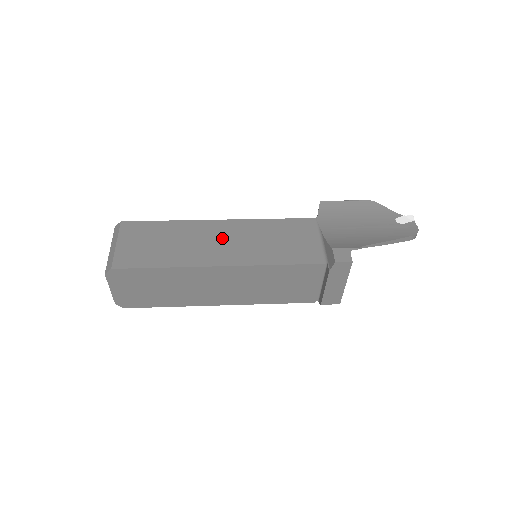
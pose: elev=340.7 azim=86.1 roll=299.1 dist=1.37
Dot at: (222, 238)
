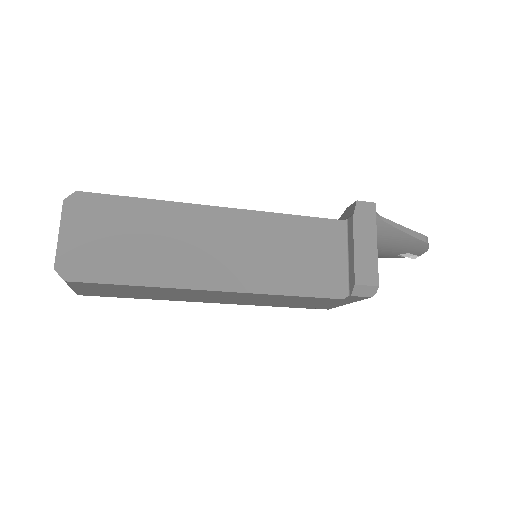
Dot at: occluded
